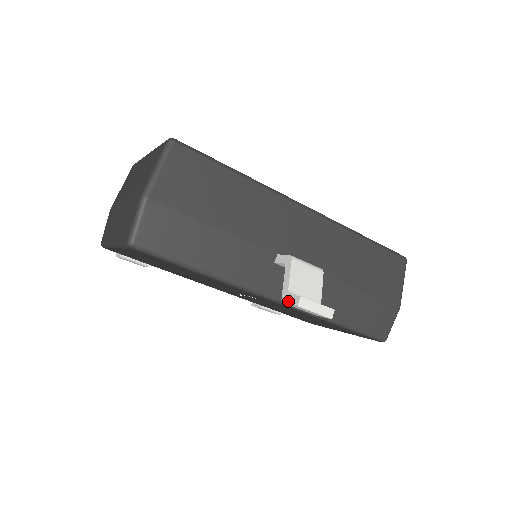
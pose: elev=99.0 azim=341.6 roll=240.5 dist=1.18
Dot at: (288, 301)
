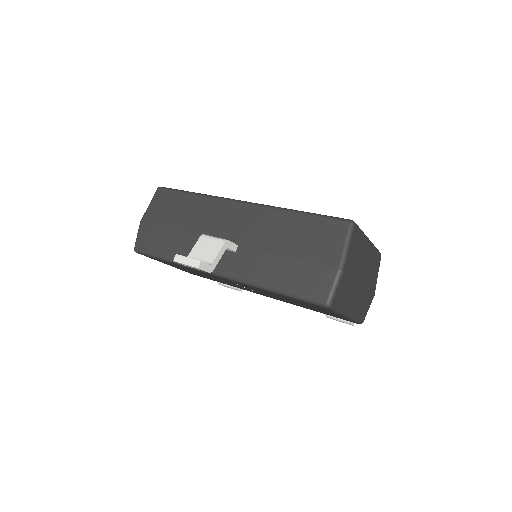
Dot at: occluded
